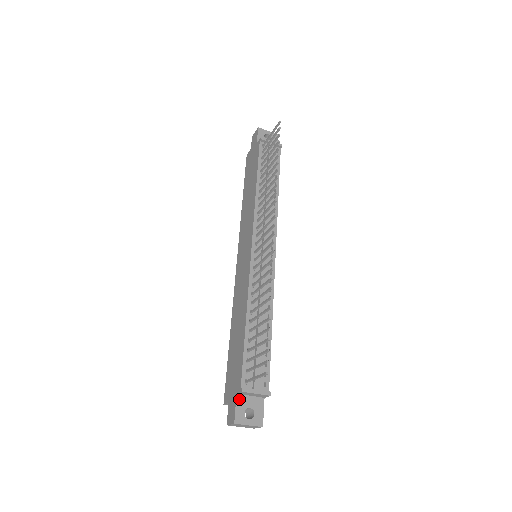
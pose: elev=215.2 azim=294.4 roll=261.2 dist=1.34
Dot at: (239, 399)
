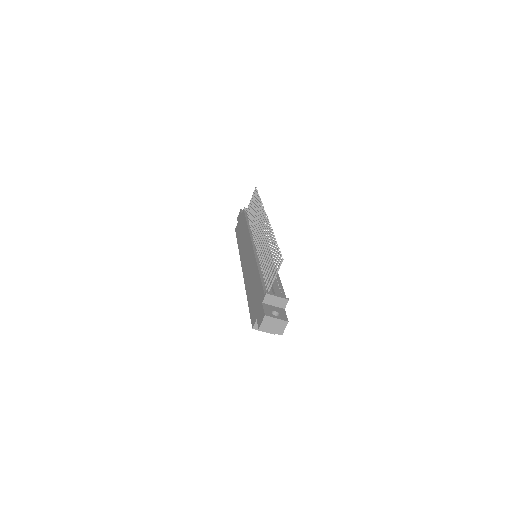
Dot at: (265, 305)
